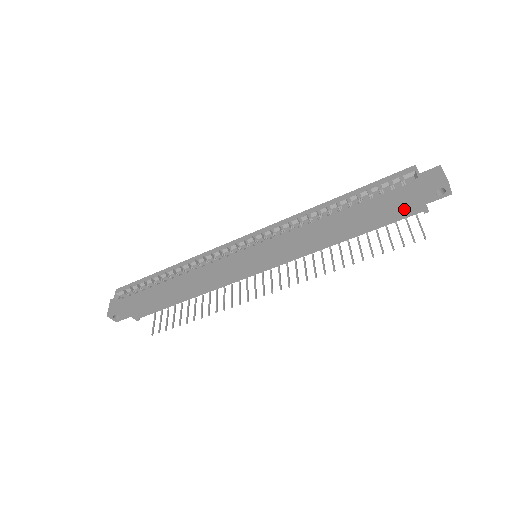
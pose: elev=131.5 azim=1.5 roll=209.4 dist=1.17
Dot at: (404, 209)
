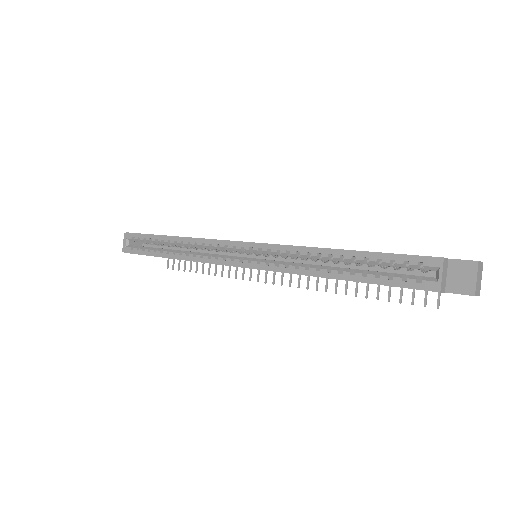
Dot at: occluded
